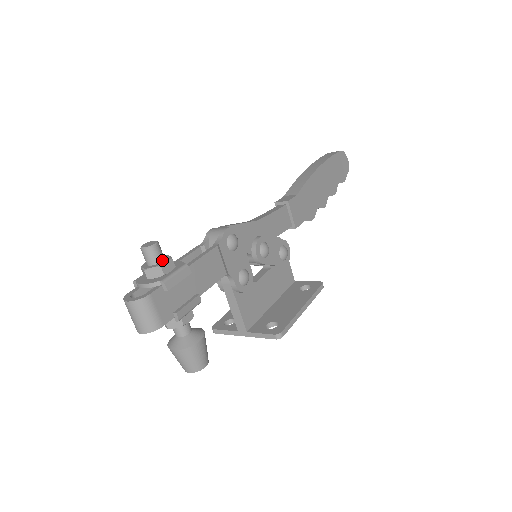
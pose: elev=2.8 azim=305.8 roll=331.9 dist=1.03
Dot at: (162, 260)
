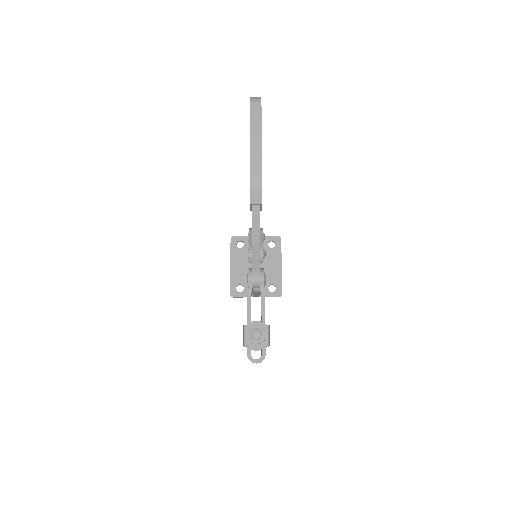
Dot at: occluded
